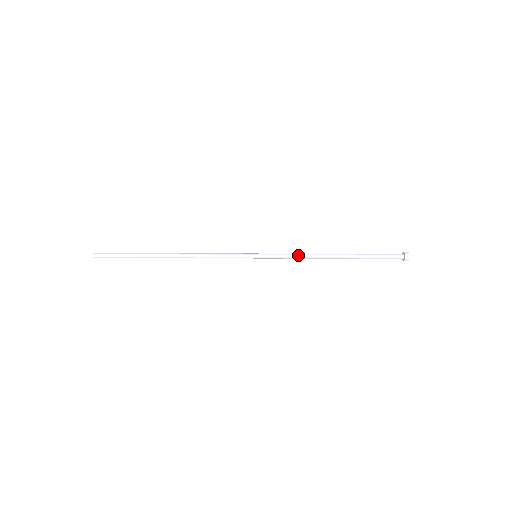
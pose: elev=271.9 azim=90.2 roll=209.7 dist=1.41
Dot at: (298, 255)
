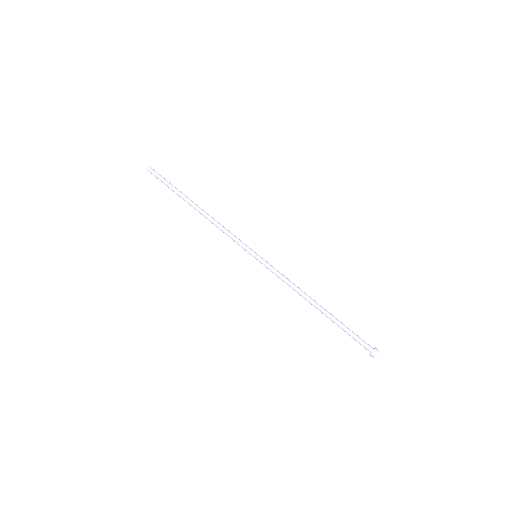
Dot at: (287, 280)
